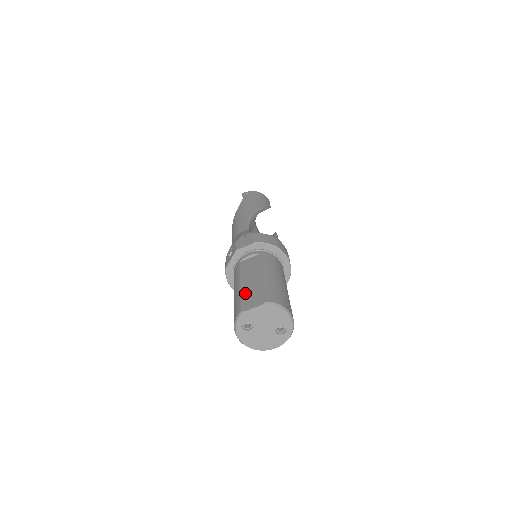
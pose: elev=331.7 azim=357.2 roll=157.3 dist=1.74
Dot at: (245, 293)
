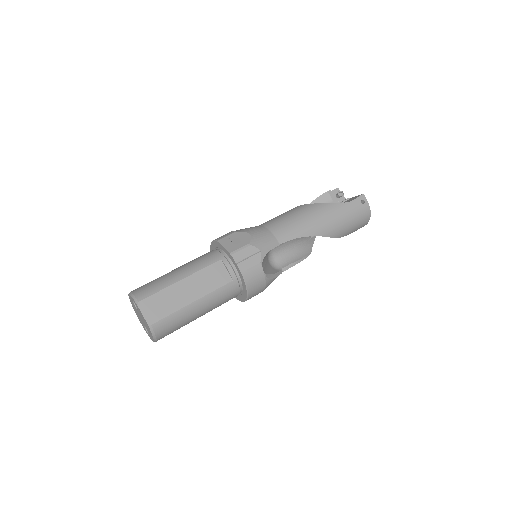
Dot at: (166, 293)
